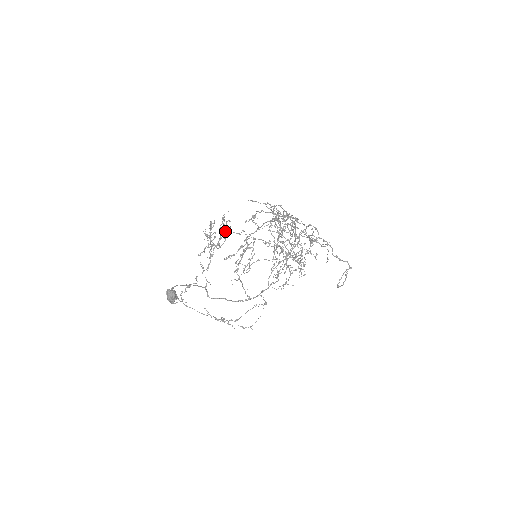
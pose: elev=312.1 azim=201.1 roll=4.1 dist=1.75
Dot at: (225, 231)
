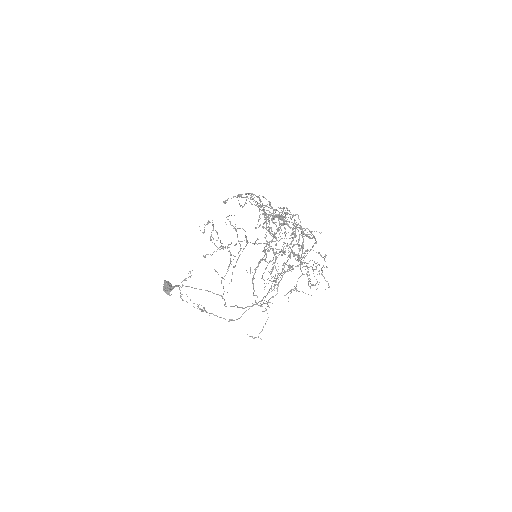
Dot at: (242, 241)
